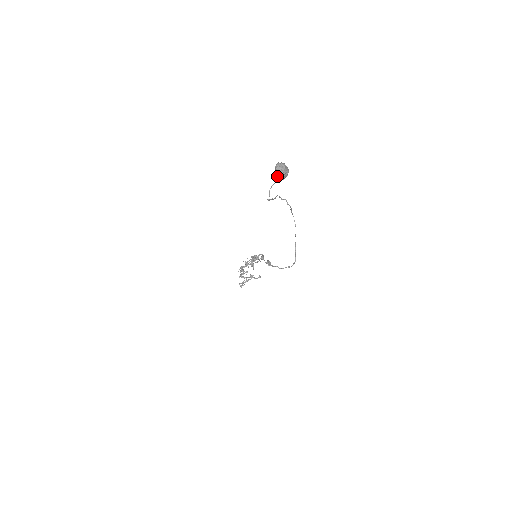
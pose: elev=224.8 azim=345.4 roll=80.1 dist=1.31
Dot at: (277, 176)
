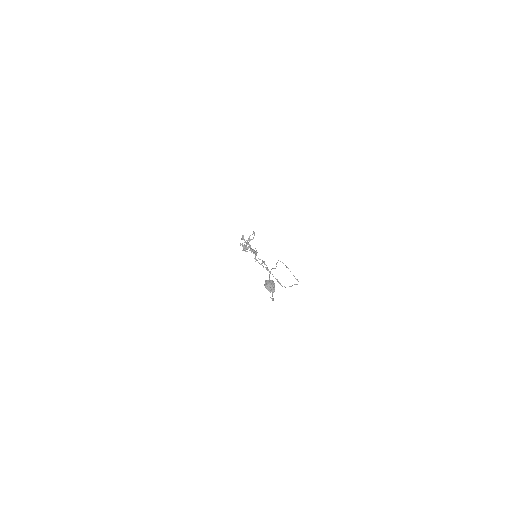
Dot at: (270, 290)
